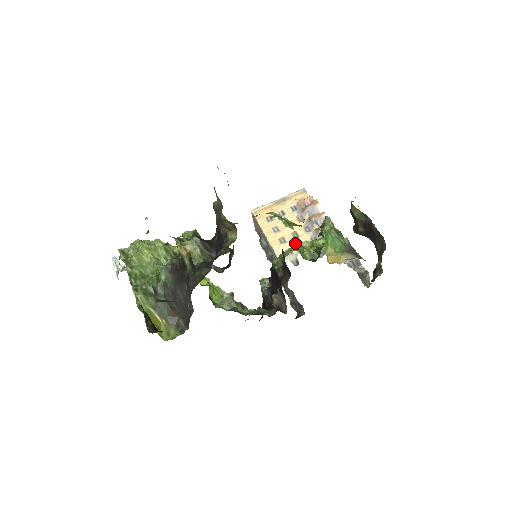
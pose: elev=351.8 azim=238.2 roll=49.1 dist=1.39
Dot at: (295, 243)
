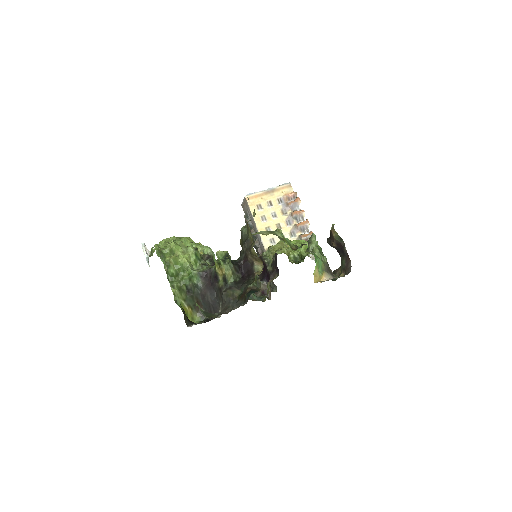
Dot at: occluded
